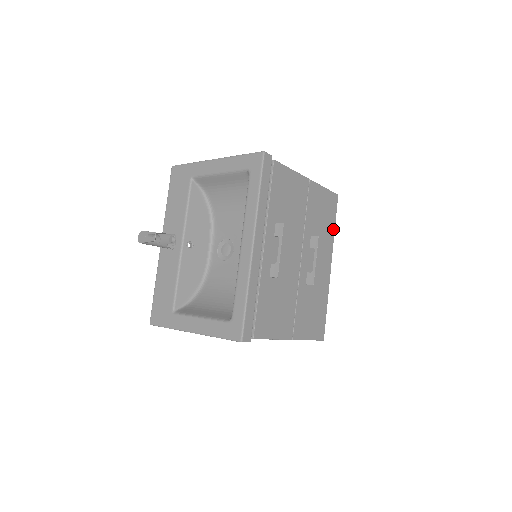
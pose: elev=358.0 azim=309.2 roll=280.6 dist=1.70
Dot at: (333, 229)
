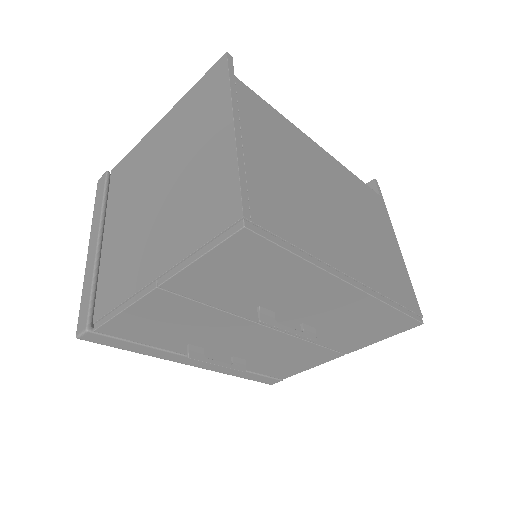
Dot at: (299, 262)
